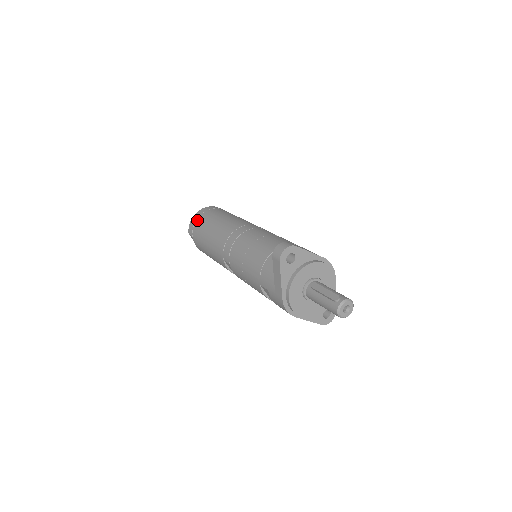
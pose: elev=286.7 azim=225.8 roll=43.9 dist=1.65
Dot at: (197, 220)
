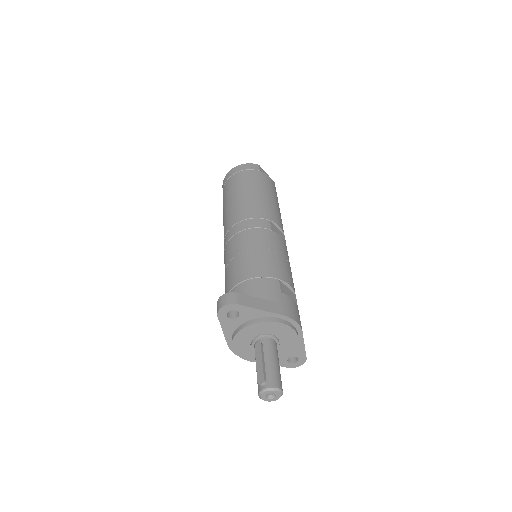
Dot at: (226, 182)
